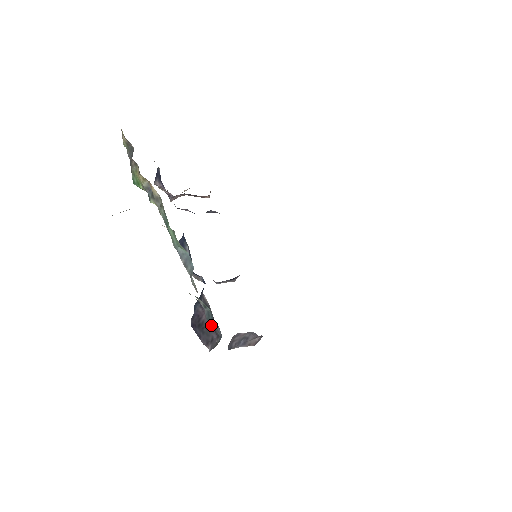
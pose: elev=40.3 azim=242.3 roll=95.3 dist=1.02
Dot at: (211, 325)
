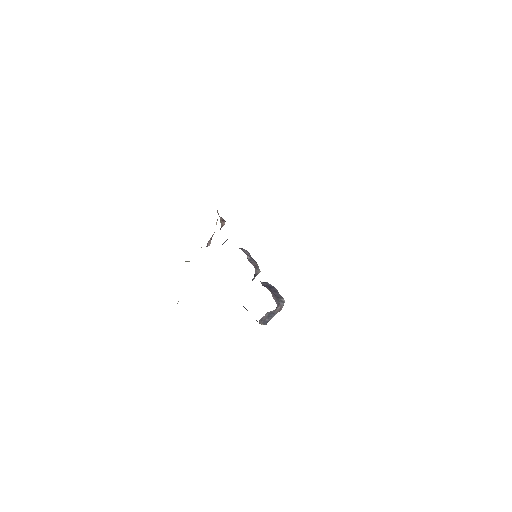
Dot at: occluded
